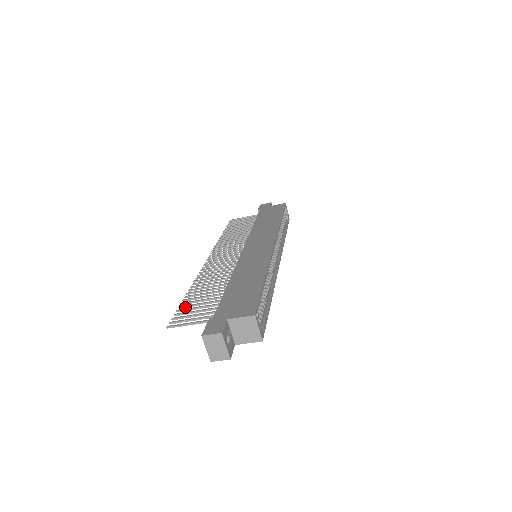
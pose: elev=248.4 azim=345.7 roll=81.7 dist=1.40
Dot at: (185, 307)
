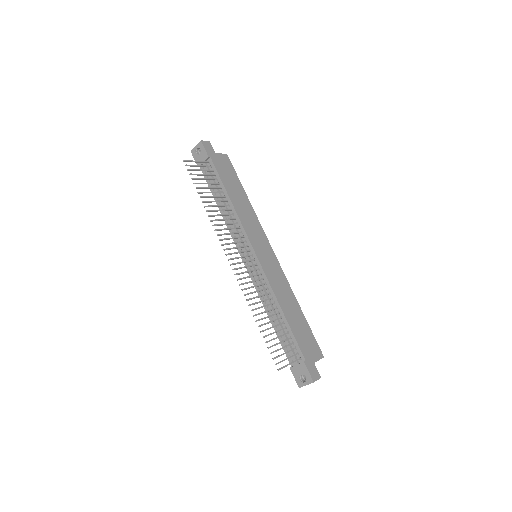
Dot at: occluded
